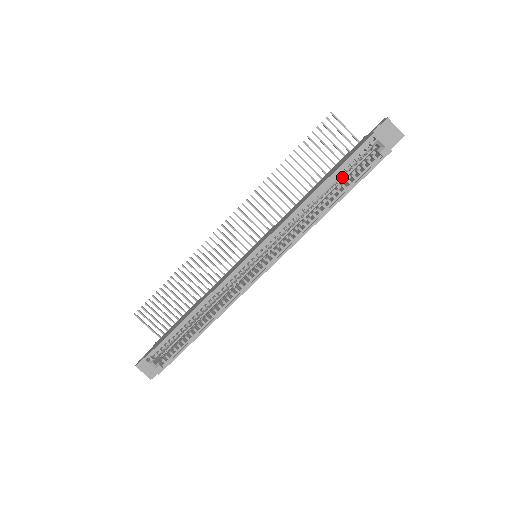
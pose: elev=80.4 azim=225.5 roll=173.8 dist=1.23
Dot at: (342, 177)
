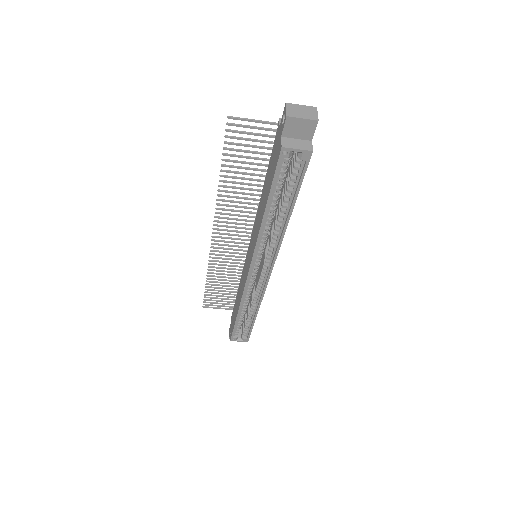
Dot at: occluded
